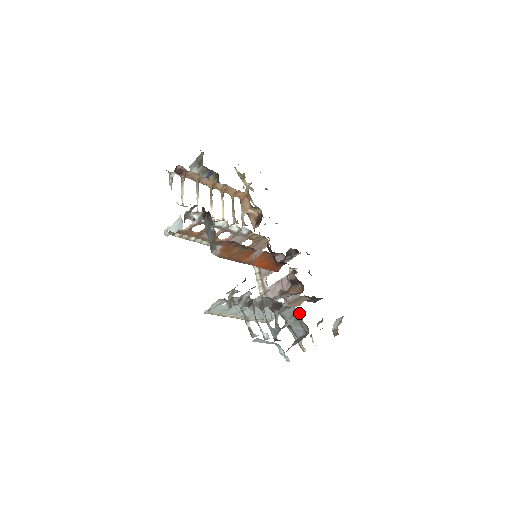
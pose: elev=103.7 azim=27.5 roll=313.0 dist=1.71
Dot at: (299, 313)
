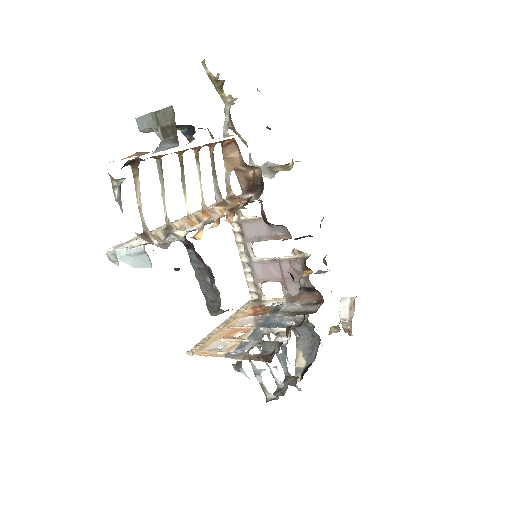
Dot at: occluded
